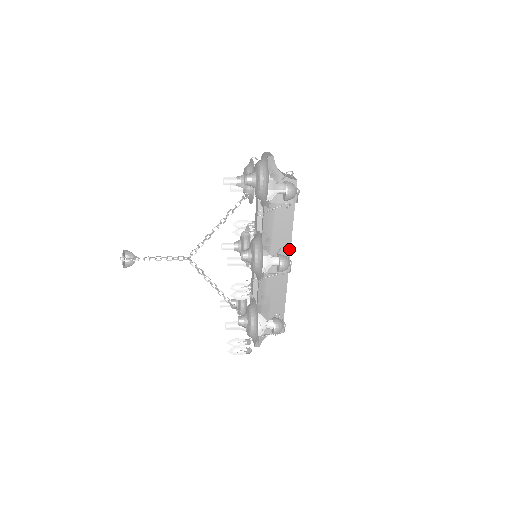
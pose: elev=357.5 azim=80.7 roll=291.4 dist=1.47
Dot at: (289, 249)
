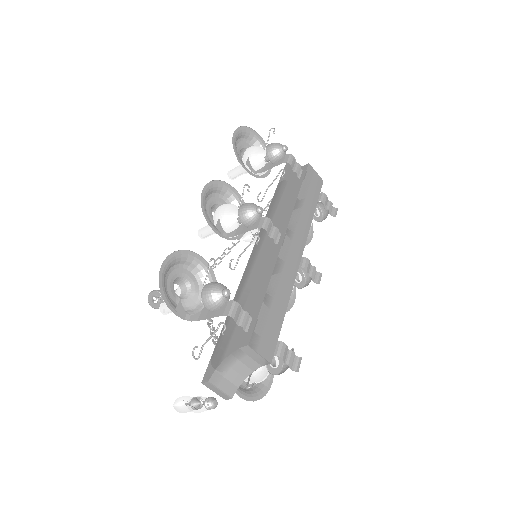
Dot at: (287, 226)
